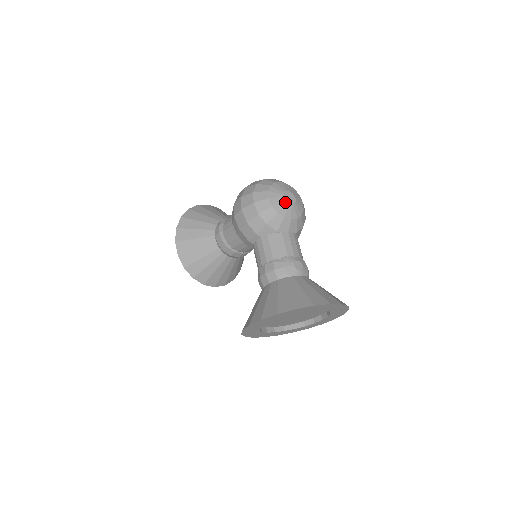
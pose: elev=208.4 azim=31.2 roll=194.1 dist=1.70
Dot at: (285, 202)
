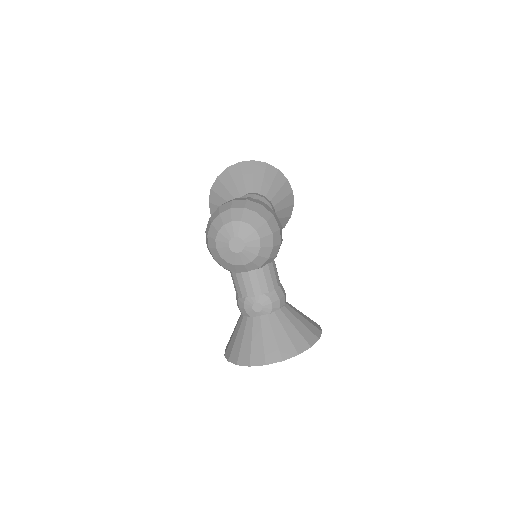
Dot at: (231, 252)
